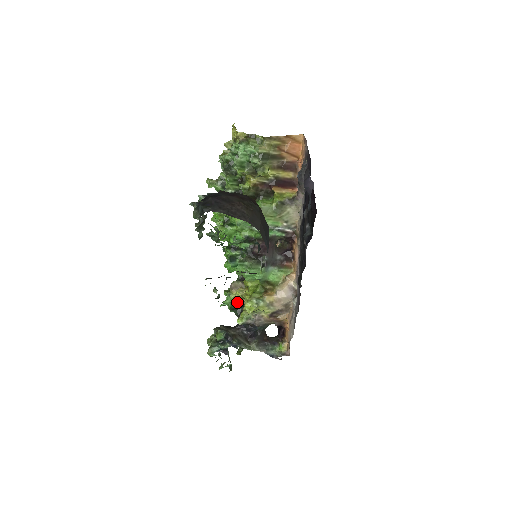
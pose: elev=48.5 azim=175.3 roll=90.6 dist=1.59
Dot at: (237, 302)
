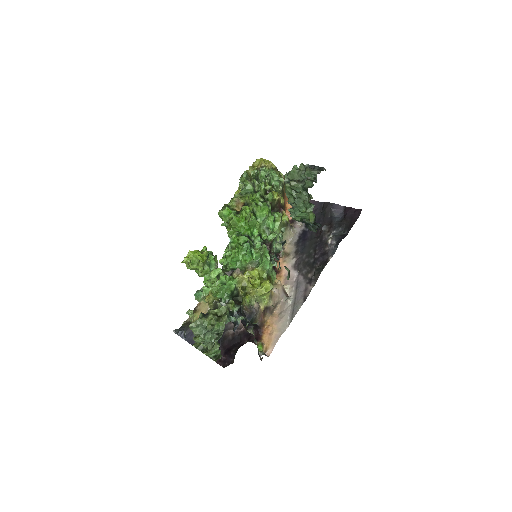
Dot at: (238, 287)
